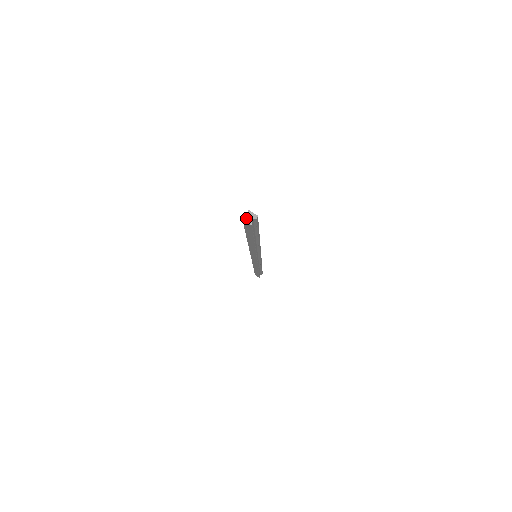
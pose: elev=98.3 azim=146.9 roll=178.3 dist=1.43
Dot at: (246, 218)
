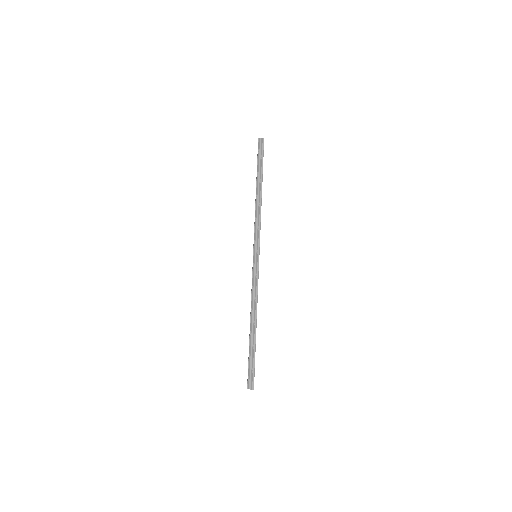
Dot at: occluded
